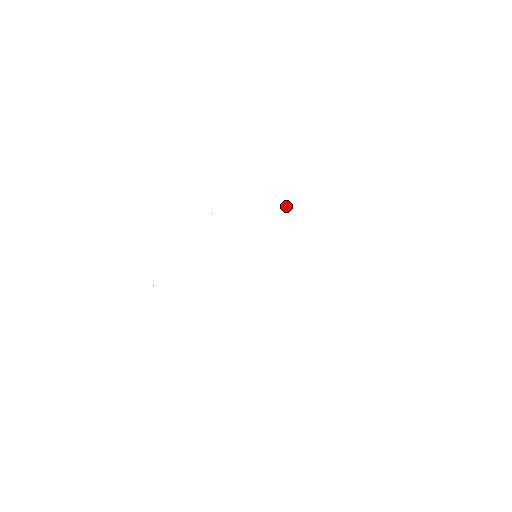
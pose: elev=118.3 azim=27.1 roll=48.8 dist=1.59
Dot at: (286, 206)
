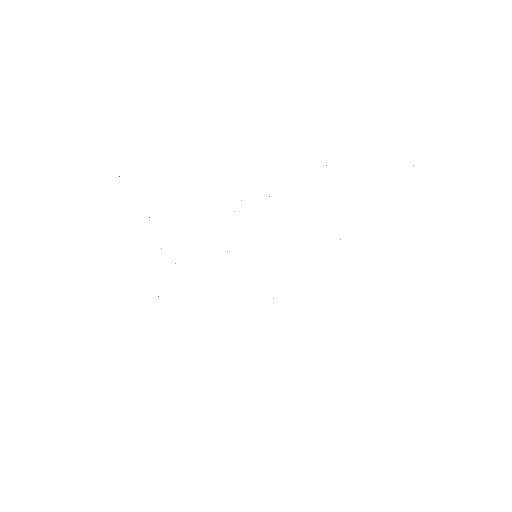
Dot at: occluded
